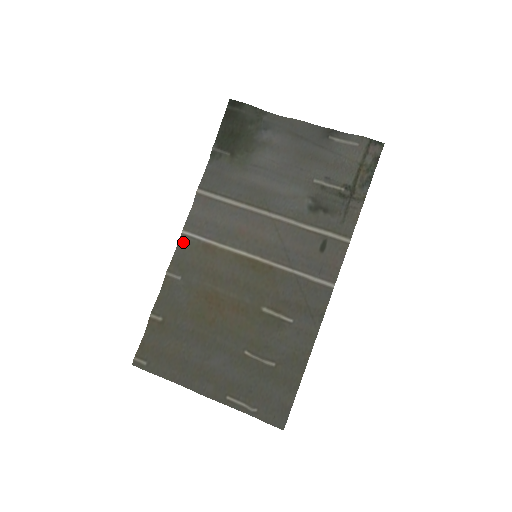
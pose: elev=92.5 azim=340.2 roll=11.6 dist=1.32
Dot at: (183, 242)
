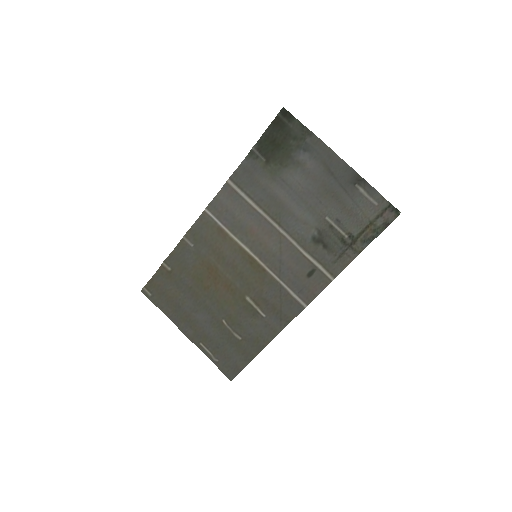
Dot at: (203, 218)
